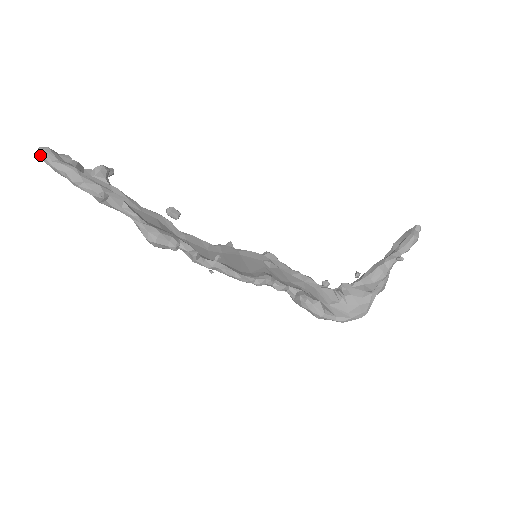
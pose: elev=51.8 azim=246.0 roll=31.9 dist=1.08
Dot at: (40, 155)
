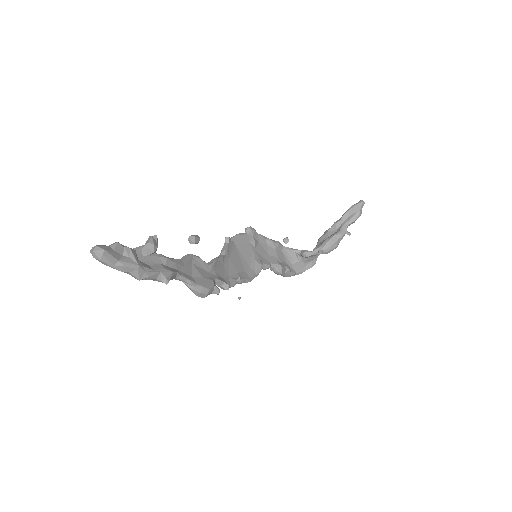
Dot at: (98, 259)
